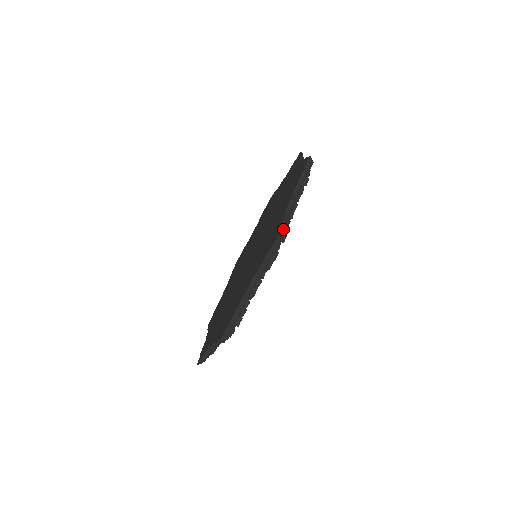
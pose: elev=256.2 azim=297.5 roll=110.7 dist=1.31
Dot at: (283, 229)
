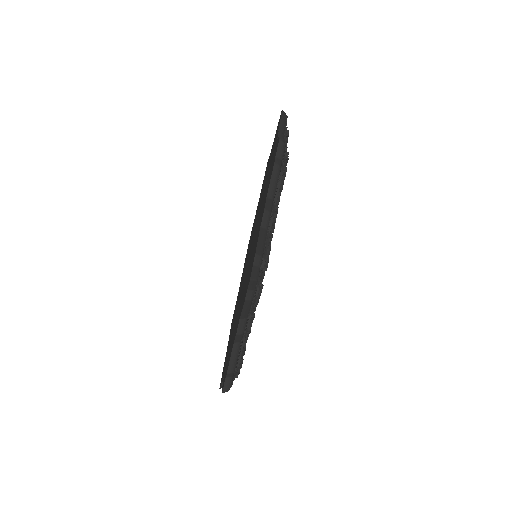
Dot at: (283, 140)
